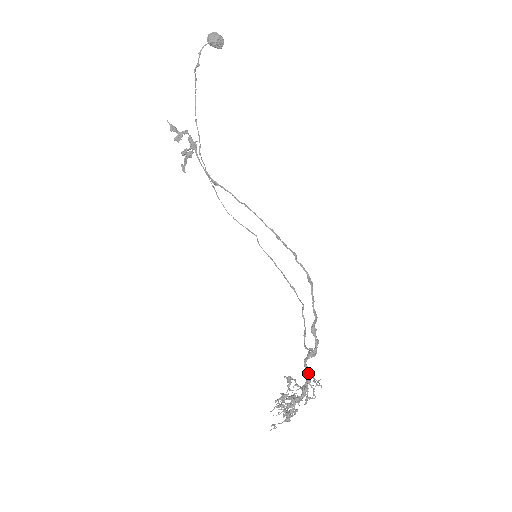
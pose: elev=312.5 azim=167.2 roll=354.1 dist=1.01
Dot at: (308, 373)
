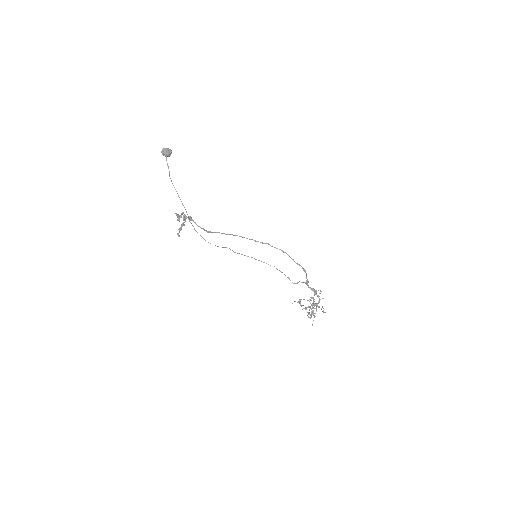
Dot at: (314, 290)
